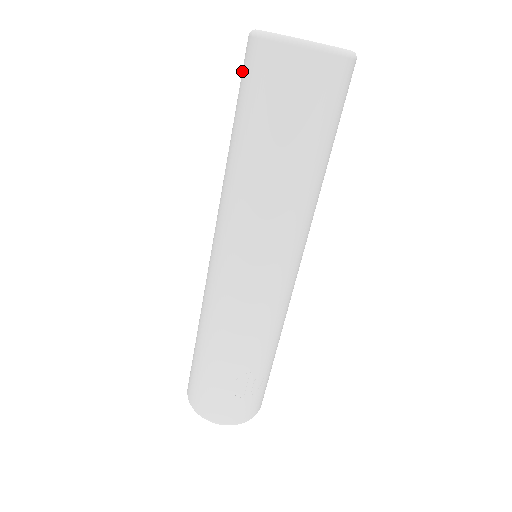
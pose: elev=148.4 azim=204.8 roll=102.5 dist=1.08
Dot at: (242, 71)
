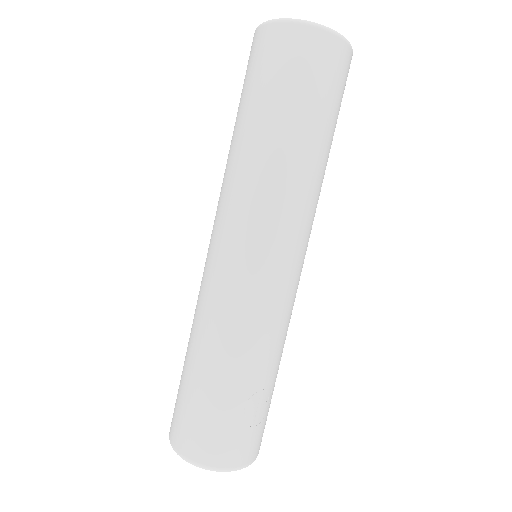
Dot at: (252, 59)
